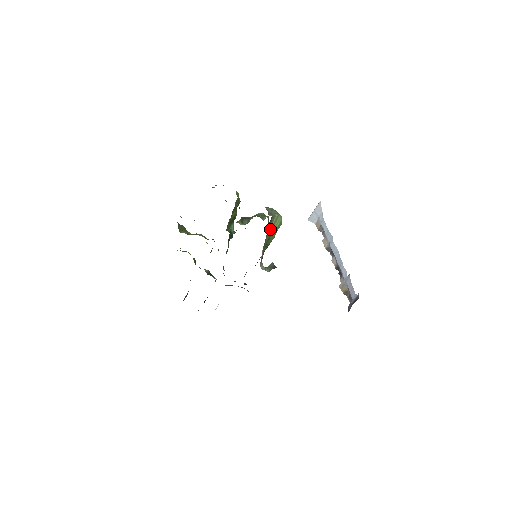
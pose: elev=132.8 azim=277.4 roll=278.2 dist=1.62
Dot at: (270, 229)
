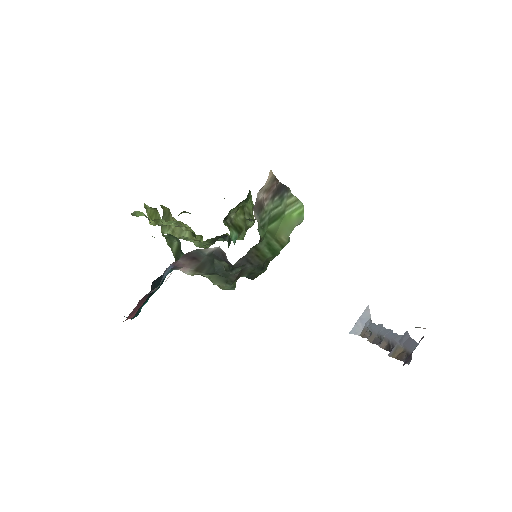
Dot at: (283, 202)
